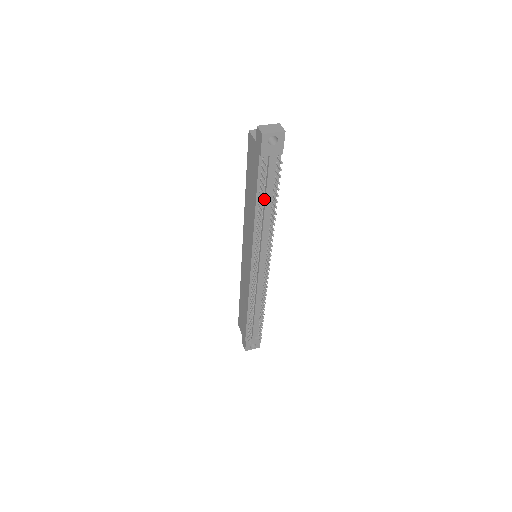
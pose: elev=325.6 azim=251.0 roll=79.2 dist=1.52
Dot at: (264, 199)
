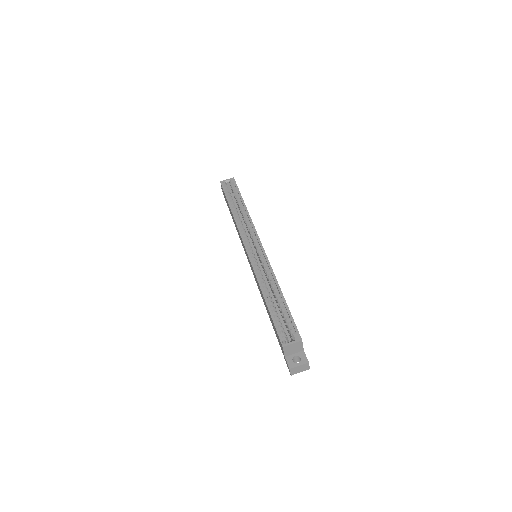
Dot at: occluded
